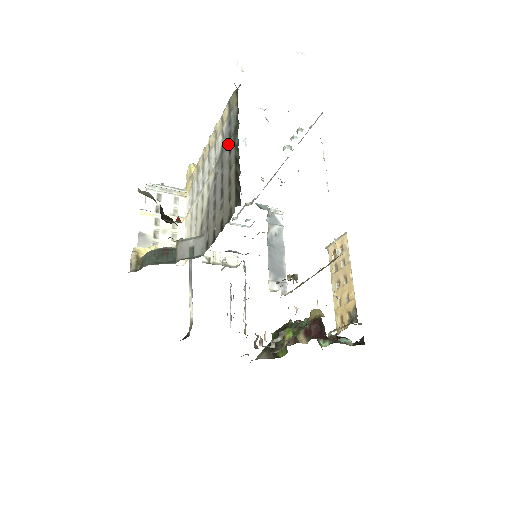
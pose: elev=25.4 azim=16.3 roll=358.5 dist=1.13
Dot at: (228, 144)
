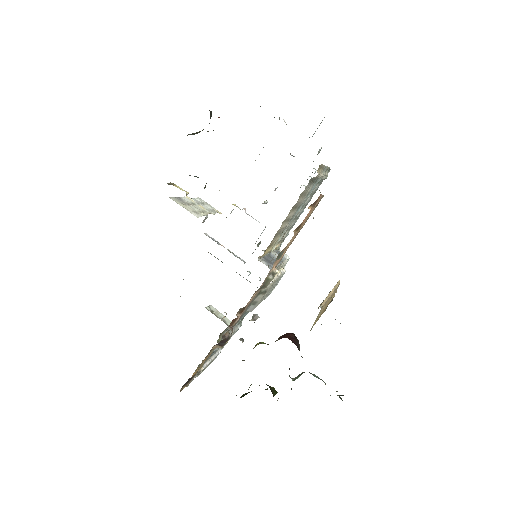
Dot at: occluded
